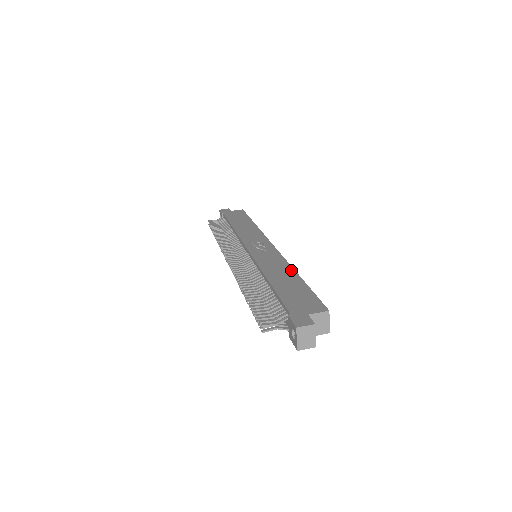
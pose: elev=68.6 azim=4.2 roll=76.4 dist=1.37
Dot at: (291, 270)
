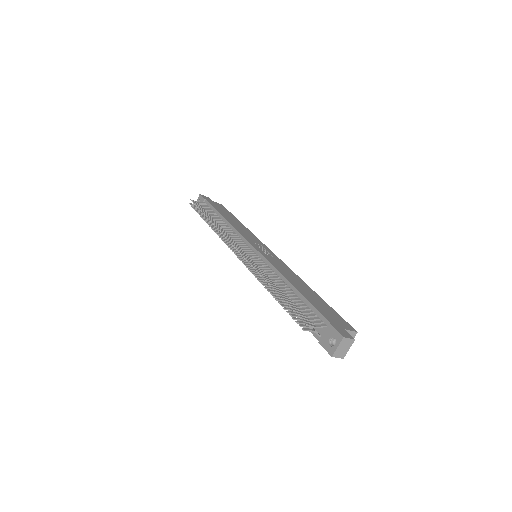
Dot at: (305, 283)
